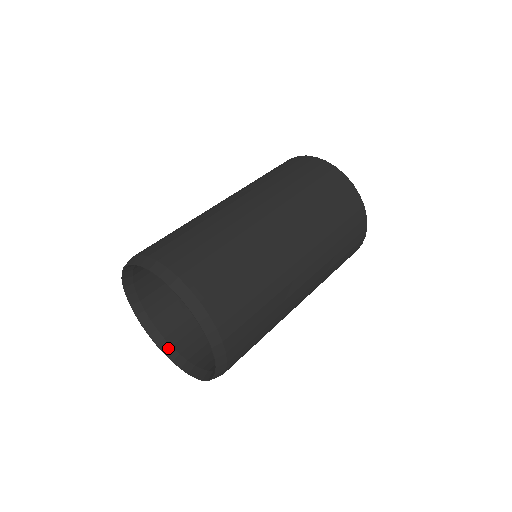
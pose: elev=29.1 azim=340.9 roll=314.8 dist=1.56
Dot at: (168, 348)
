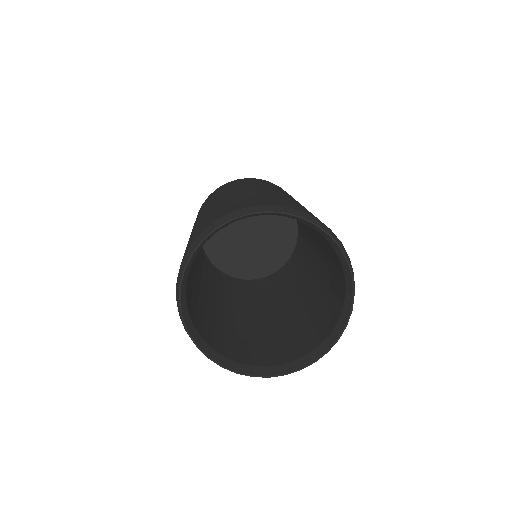
Dot at: (322, 347)
